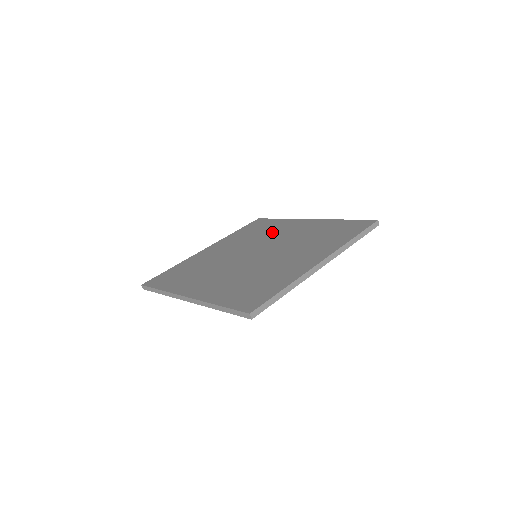
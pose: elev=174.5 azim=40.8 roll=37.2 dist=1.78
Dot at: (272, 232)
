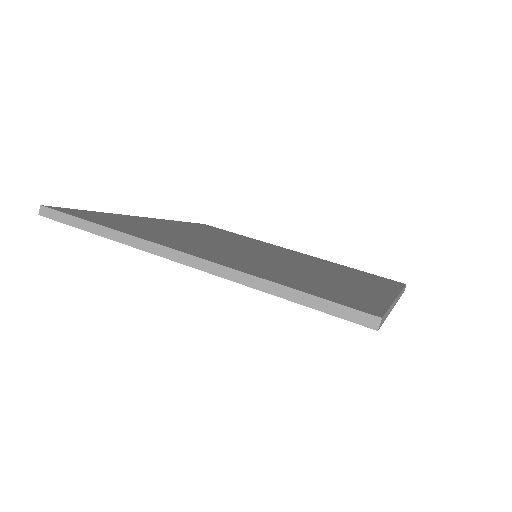
Dot at: (252, 242)
